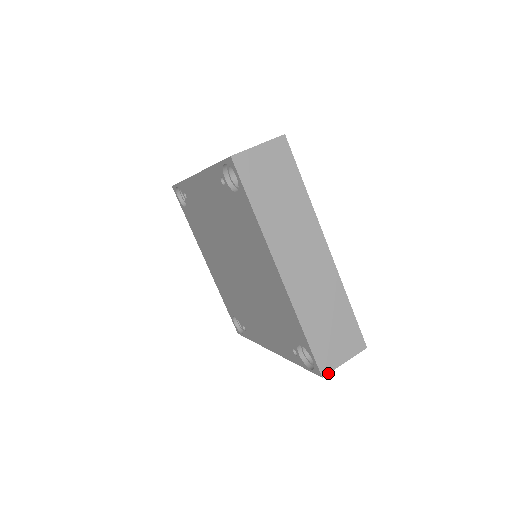
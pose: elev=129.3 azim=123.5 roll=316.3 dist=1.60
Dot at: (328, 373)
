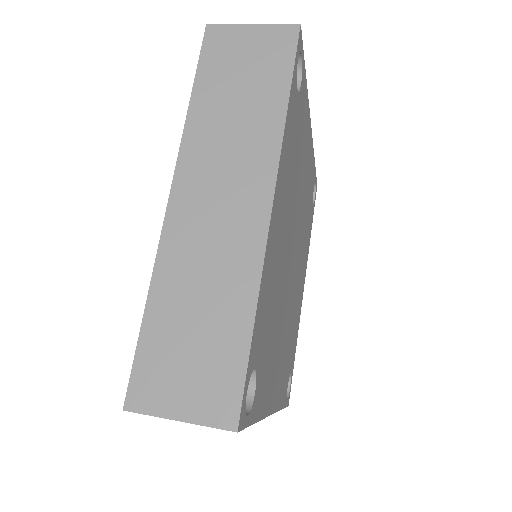
Dot at: (137, 411)
